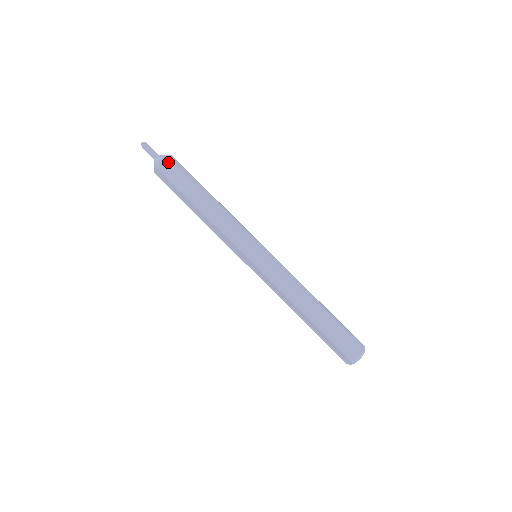
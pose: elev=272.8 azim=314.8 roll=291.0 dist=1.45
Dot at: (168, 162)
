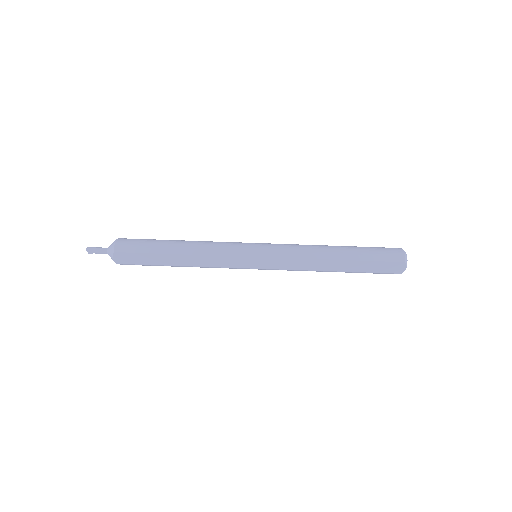
Dot at: (122, 241)
